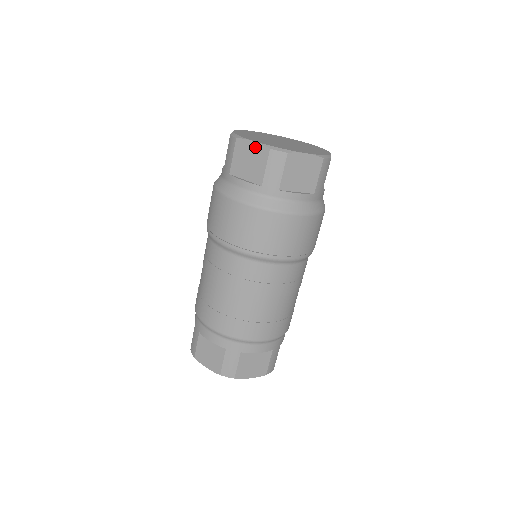
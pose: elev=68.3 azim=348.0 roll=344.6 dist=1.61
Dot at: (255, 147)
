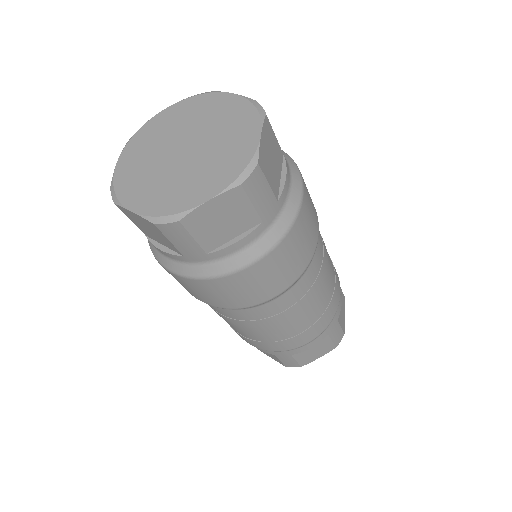
Dot at: (218, 203)
